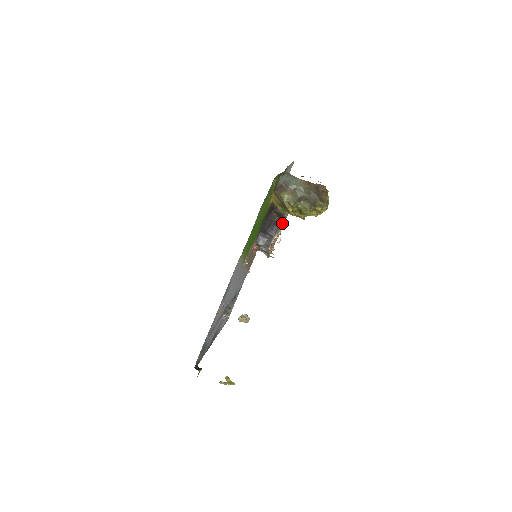
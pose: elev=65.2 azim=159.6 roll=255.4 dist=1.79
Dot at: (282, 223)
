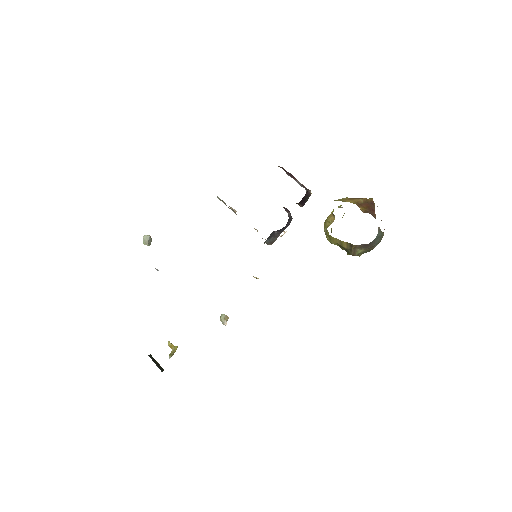
Dot at: occluded
